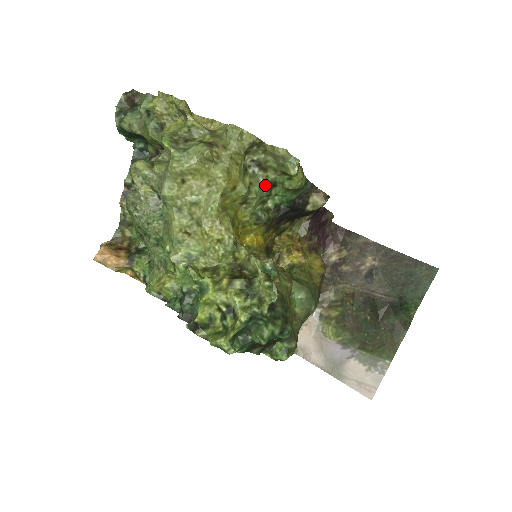
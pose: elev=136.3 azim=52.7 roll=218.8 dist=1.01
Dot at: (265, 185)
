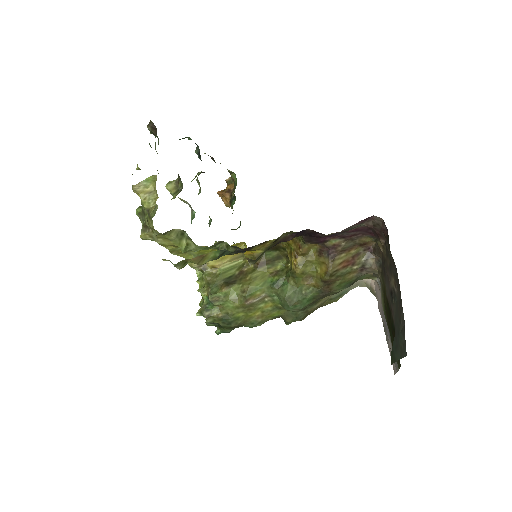
Dot at: (198, 246)
